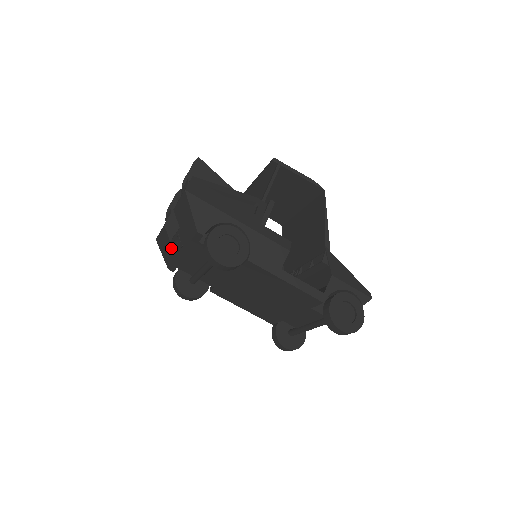
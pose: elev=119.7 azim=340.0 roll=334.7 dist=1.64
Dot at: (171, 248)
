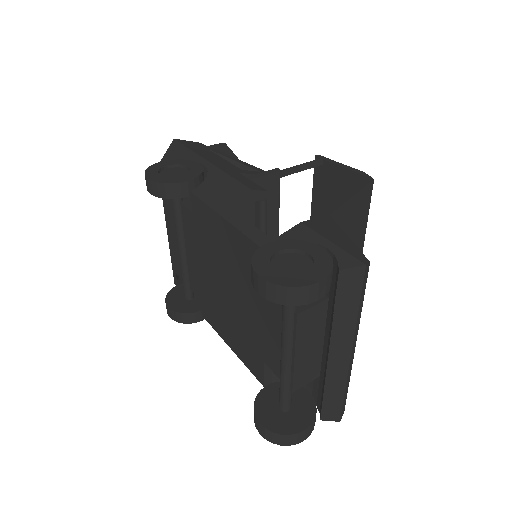
Dot at: occluded
